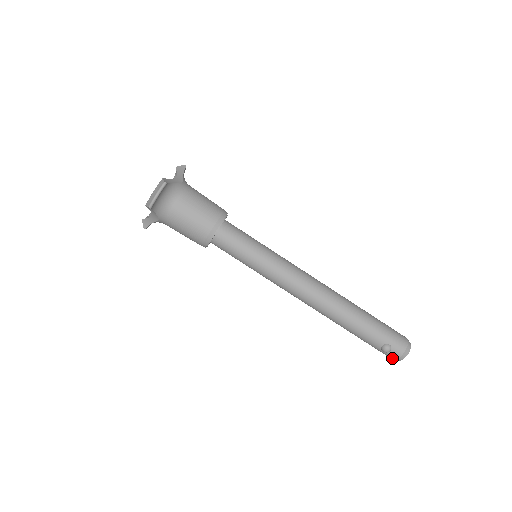
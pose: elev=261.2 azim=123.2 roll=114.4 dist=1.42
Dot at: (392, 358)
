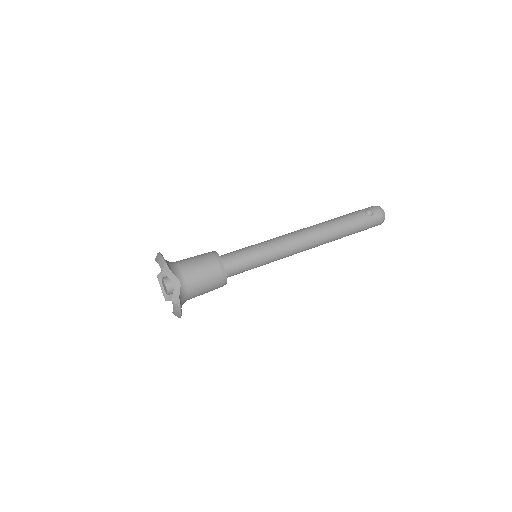
Dot at: (380, 215)
